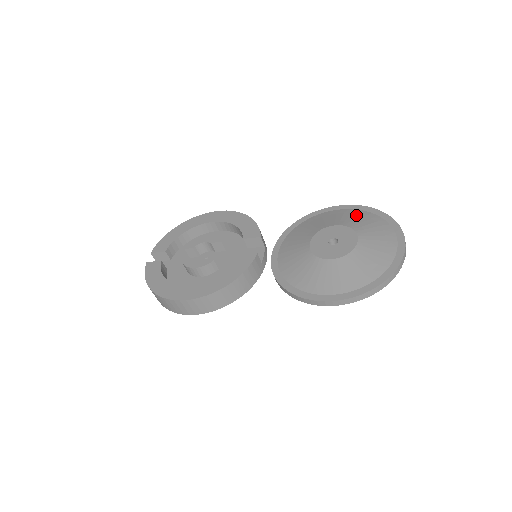
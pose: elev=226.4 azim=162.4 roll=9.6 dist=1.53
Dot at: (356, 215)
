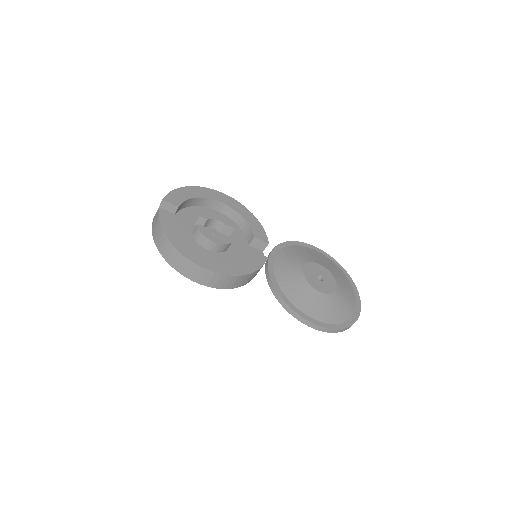
Dot at: (330, 263)
